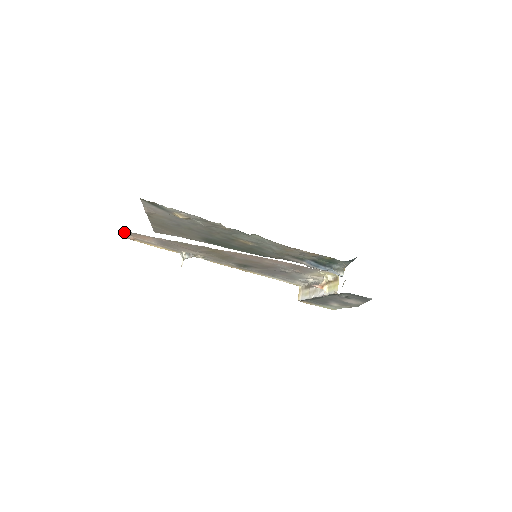
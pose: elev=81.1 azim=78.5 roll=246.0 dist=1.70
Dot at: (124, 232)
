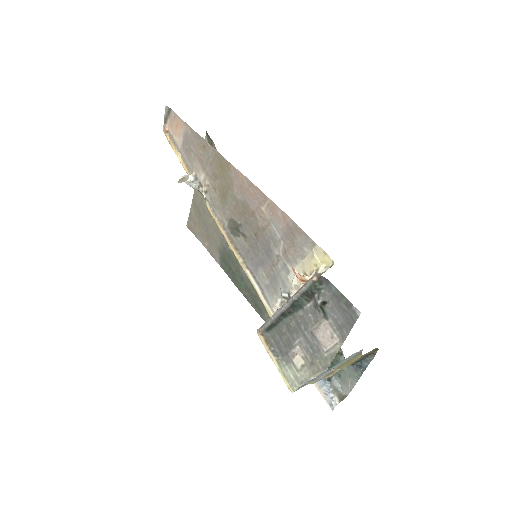
Dot at: (167, 107)
